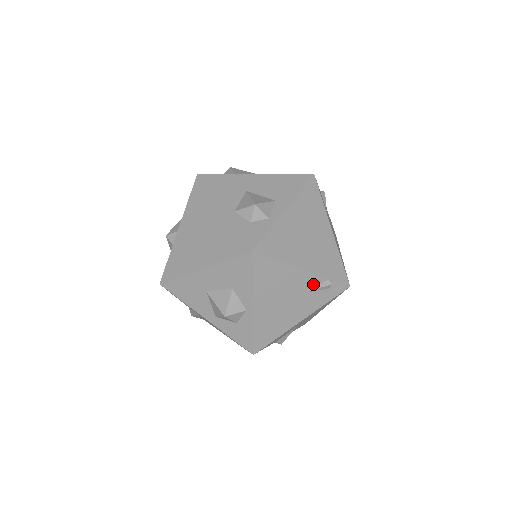
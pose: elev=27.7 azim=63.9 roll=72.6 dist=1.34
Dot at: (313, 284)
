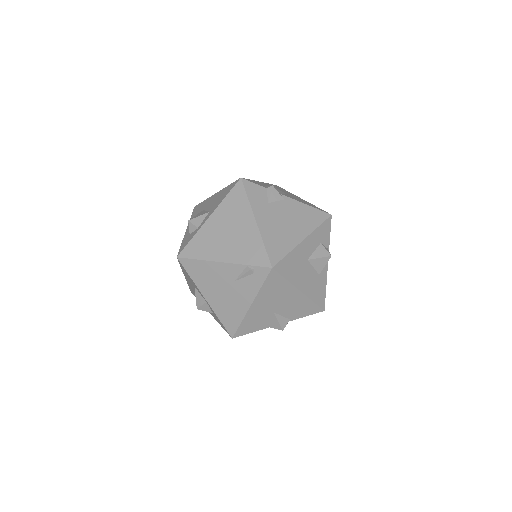
Dot at: (237, 272)
